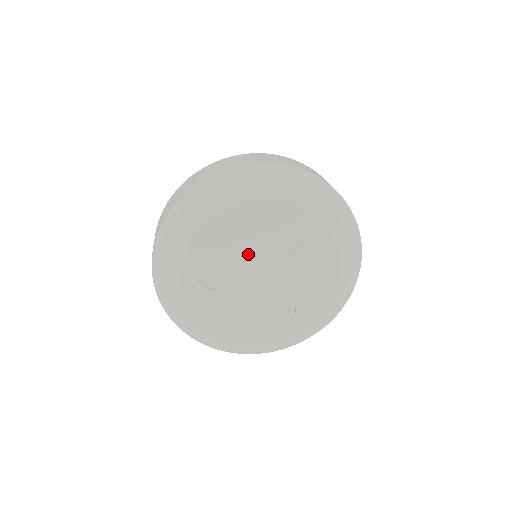
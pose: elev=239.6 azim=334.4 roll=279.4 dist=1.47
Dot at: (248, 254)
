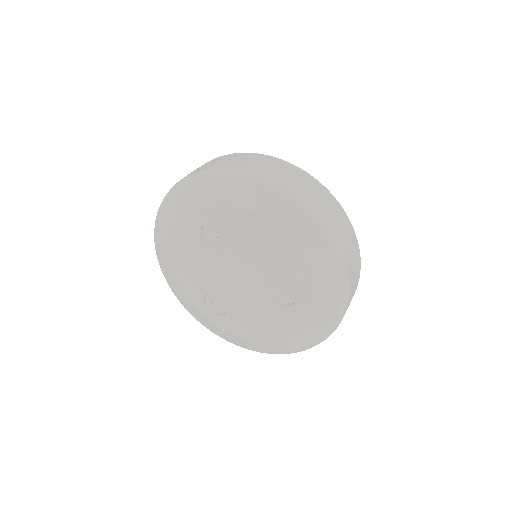
Dot at: (248, 261)
